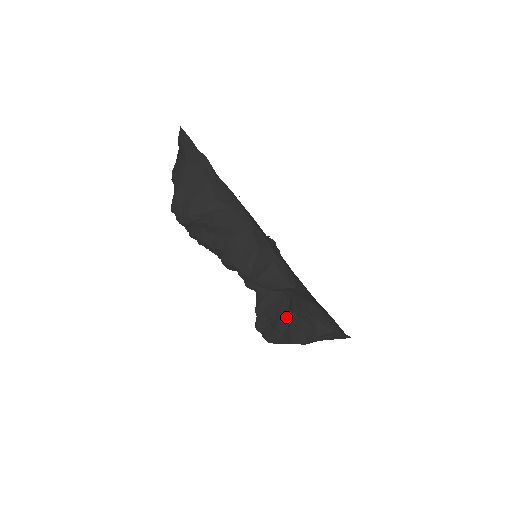
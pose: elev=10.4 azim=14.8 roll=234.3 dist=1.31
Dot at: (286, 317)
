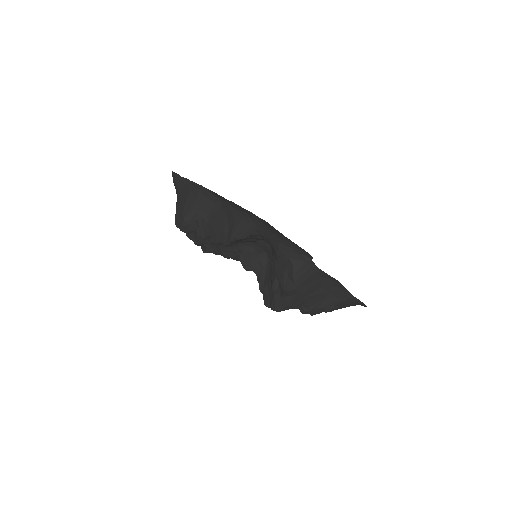
Dot at: (275, 274)
